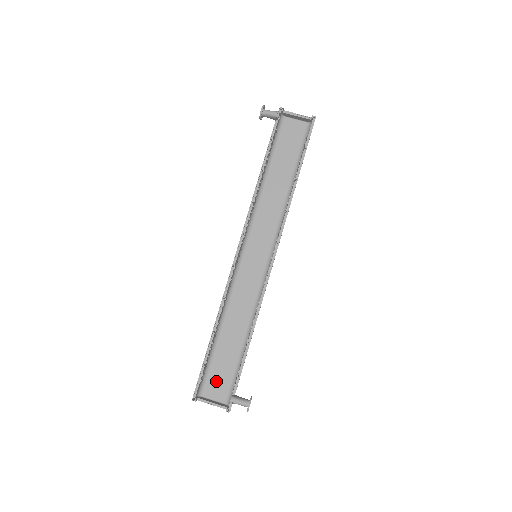
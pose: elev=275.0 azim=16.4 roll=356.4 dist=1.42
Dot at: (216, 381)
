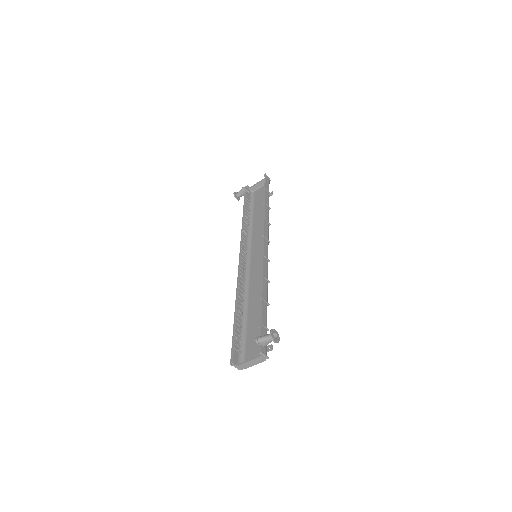
Dot at: (252, 348)
